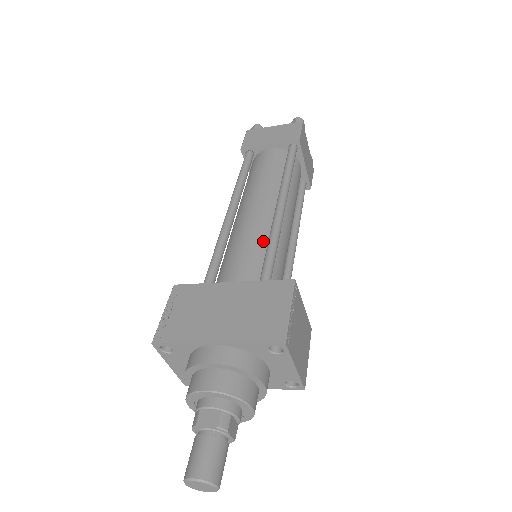
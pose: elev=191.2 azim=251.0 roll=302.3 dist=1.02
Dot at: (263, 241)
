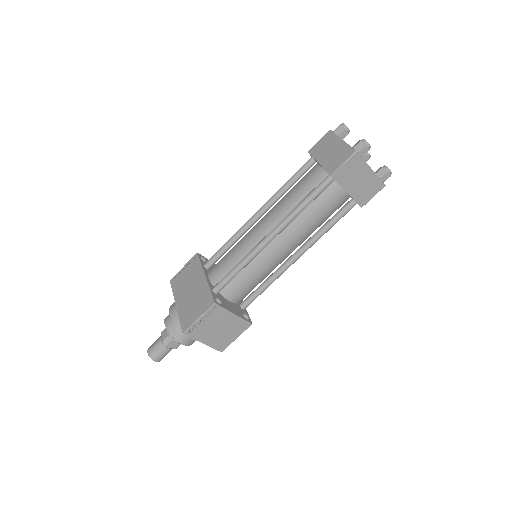
Dot at: (243, 257)
